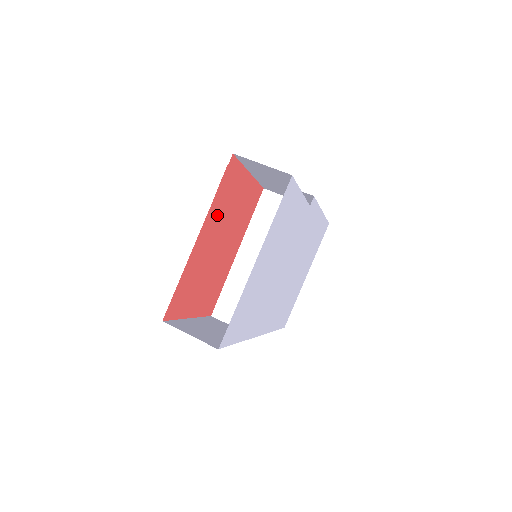
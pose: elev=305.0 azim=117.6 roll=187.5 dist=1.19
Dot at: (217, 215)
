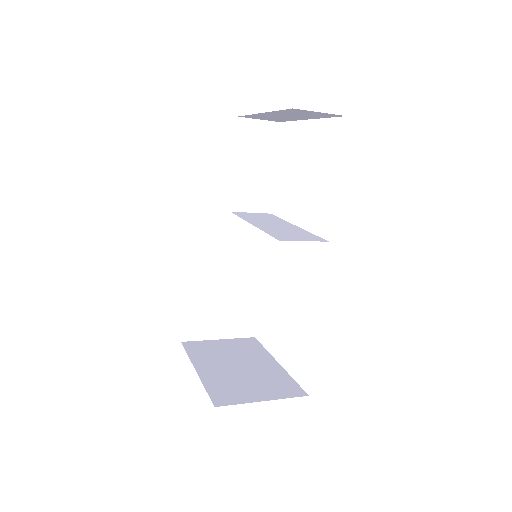
Dot at: occluded
